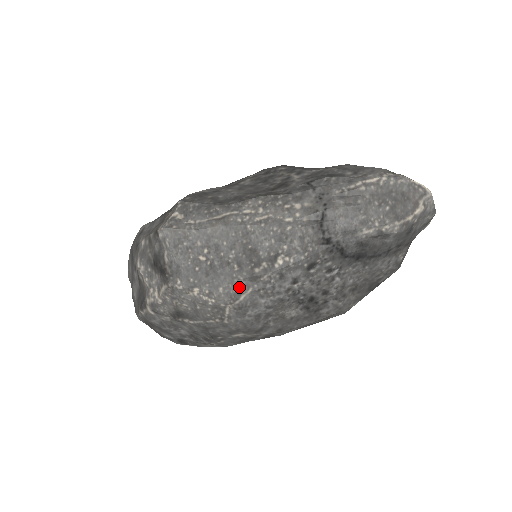
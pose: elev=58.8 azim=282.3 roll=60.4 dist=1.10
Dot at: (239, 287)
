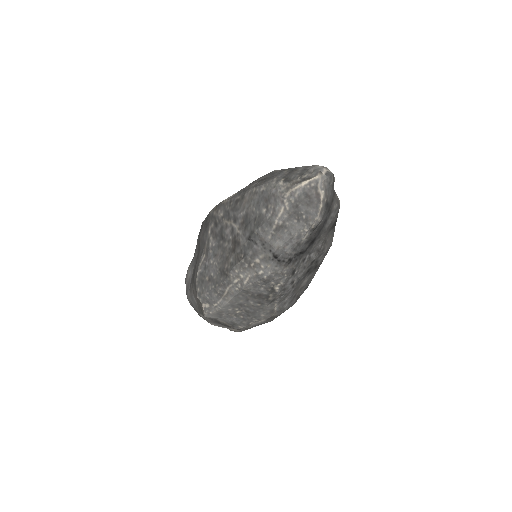
Dot at: (269, 308)
